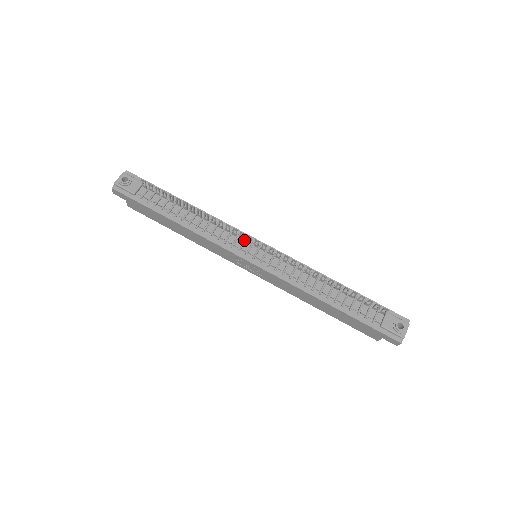
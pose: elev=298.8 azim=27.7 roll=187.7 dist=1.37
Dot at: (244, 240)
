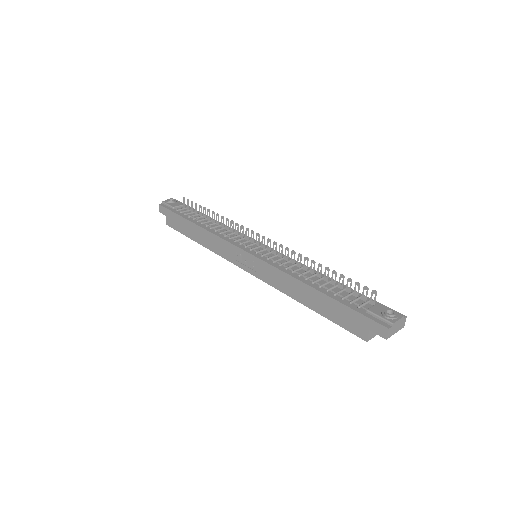
Dot at: (248, 240)
